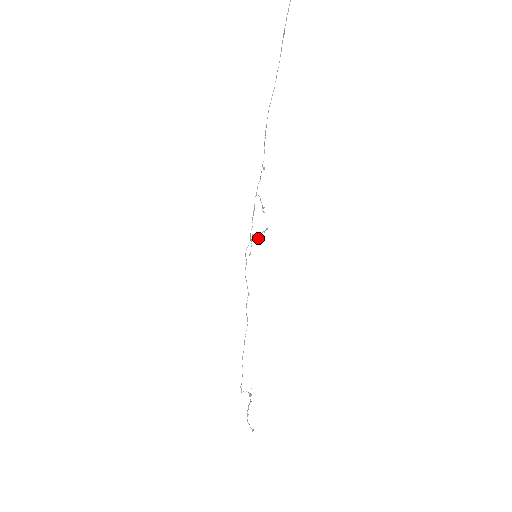
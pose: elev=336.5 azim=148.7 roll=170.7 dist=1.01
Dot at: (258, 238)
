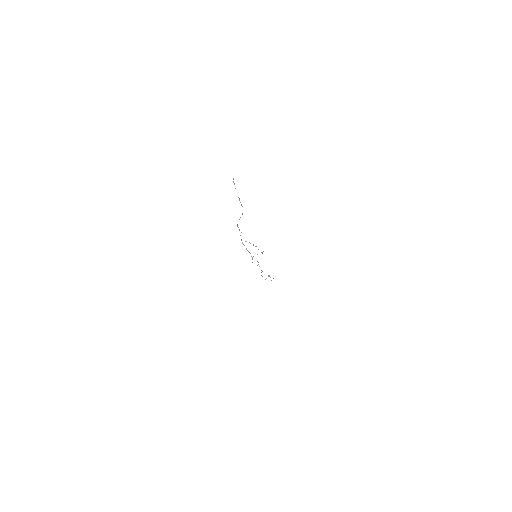
Dot at: occluded
